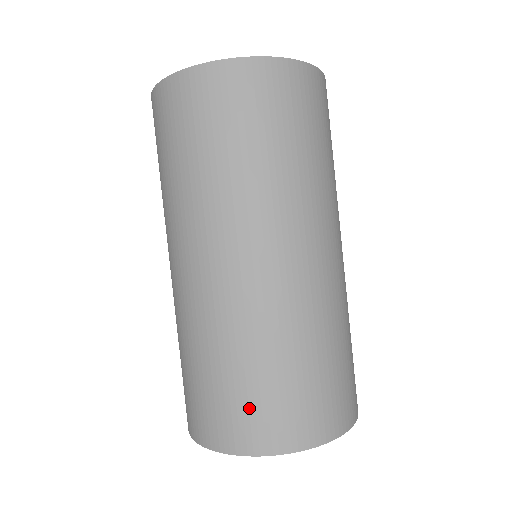
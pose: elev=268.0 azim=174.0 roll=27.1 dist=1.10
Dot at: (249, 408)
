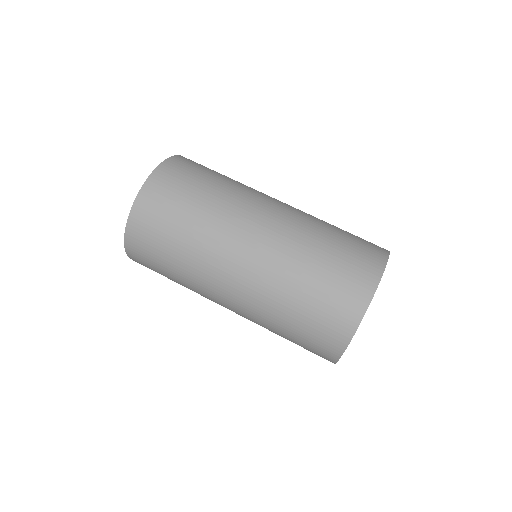
Dot at: (338, 289)
